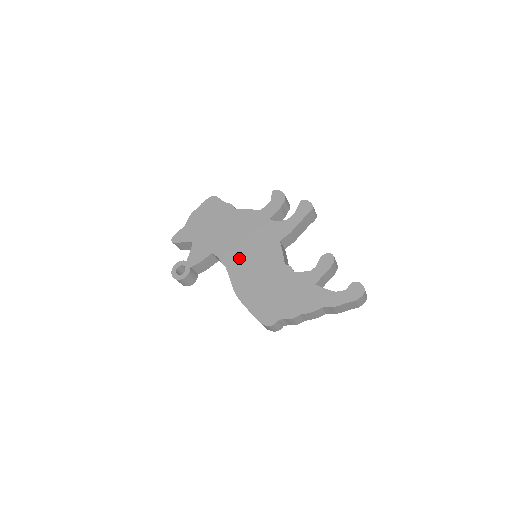
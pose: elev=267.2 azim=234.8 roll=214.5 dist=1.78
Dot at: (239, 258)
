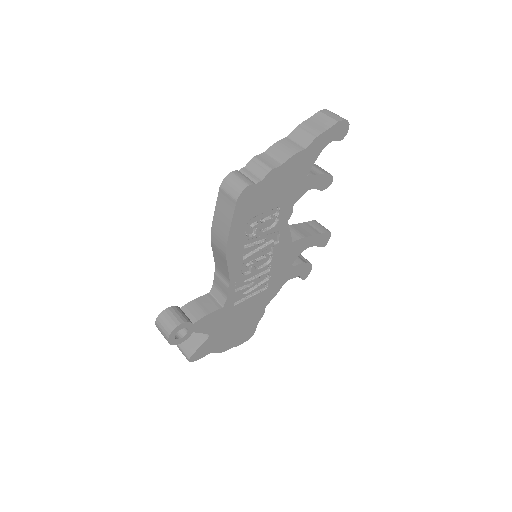
Dot at: occluded
